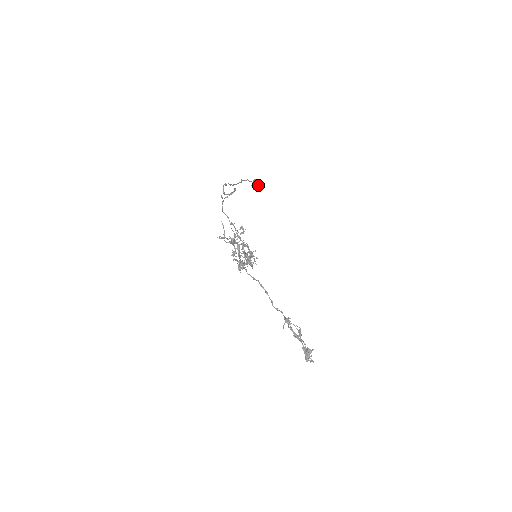
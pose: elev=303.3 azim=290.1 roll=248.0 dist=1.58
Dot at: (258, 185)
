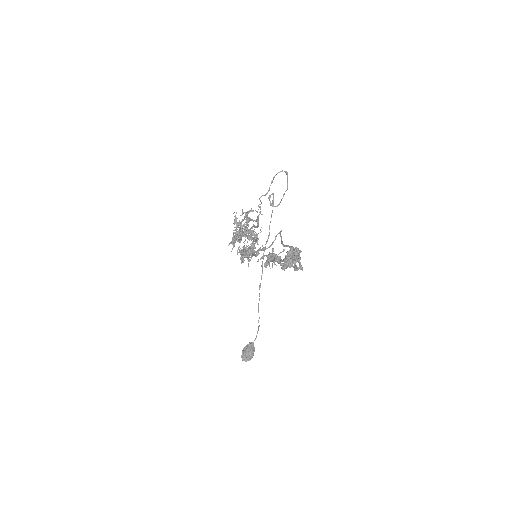
Dot at: (252, 348)
